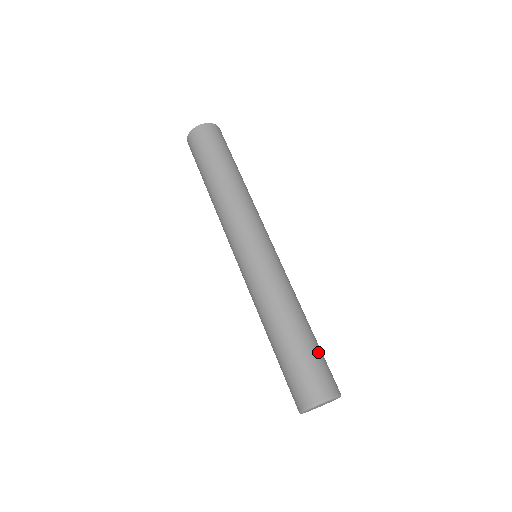
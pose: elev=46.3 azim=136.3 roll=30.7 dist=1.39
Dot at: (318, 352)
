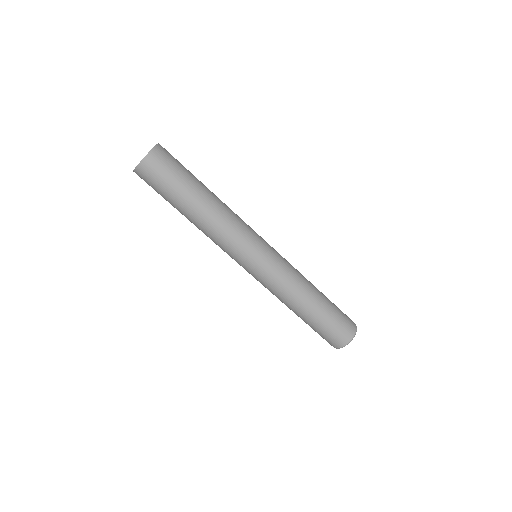
Dot at: (334, 312)
